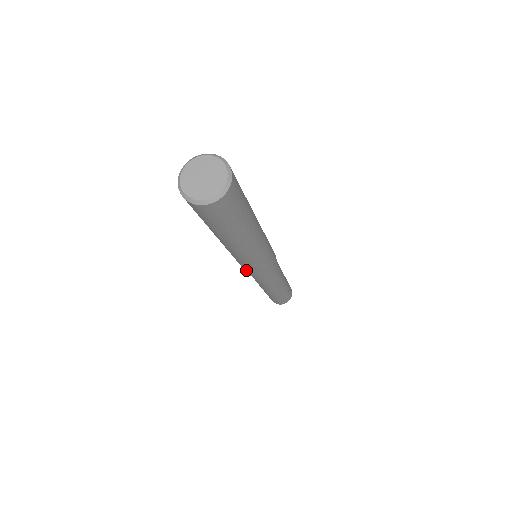
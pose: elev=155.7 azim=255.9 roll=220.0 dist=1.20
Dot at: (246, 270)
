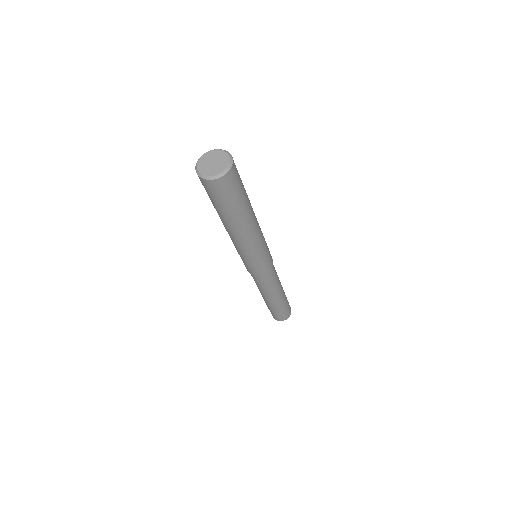
Dot at: (243, 262)
